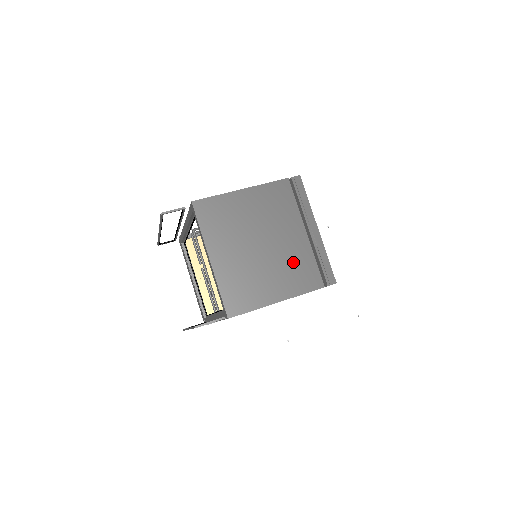
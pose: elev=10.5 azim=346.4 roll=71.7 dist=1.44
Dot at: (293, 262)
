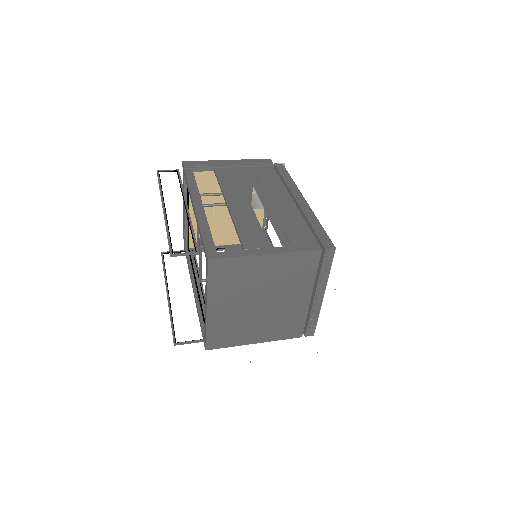
Dot at: occluded
